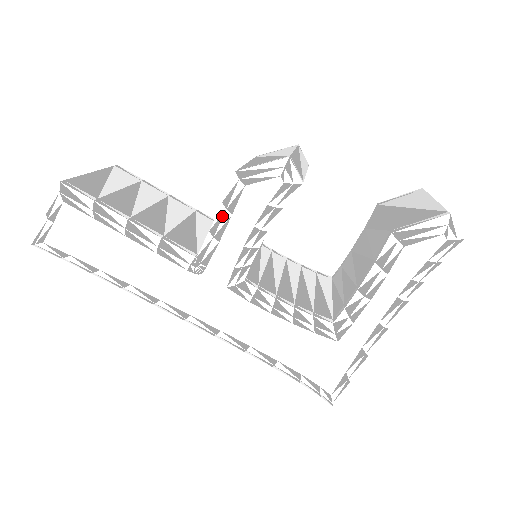
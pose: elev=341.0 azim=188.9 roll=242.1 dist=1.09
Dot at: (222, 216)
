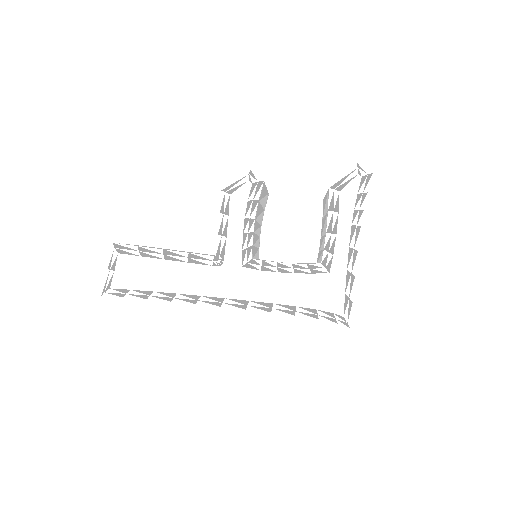
Dot at: (223, 220)
